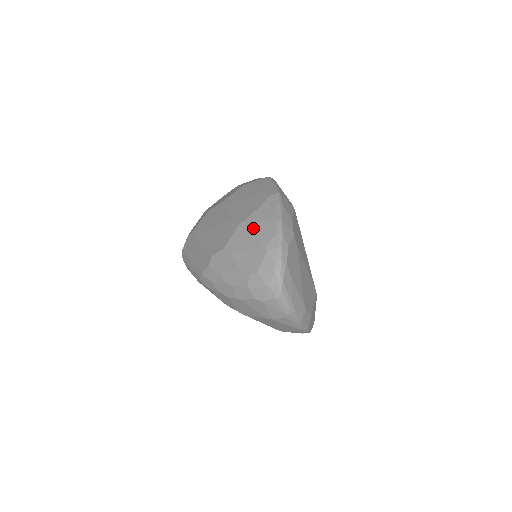
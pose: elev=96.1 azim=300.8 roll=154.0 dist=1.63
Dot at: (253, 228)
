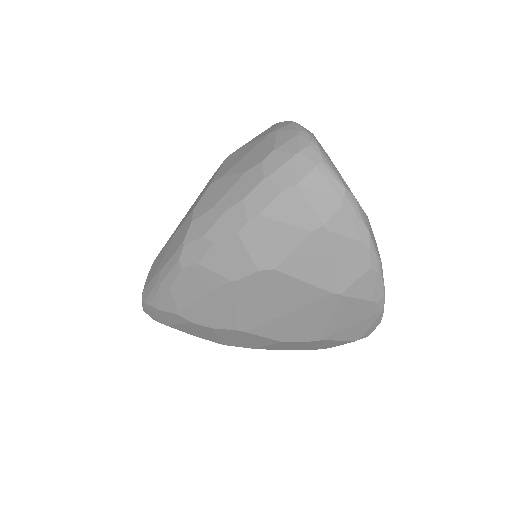
Dot at: (246, 144)
